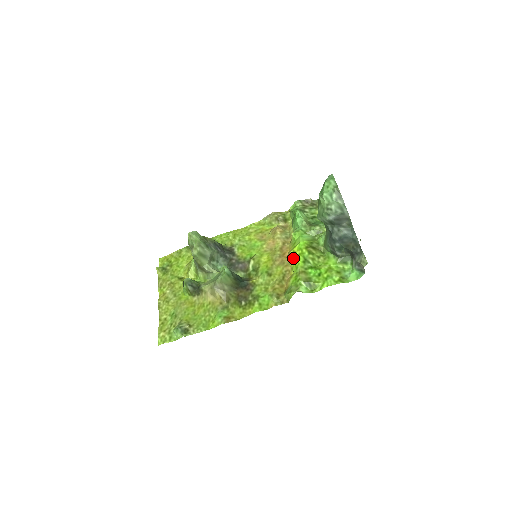
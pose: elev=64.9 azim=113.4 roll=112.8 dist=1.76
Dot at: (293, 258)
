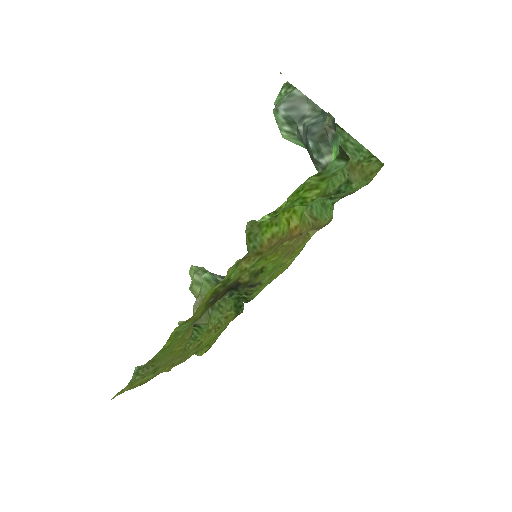
Dot at: (289, 224)
